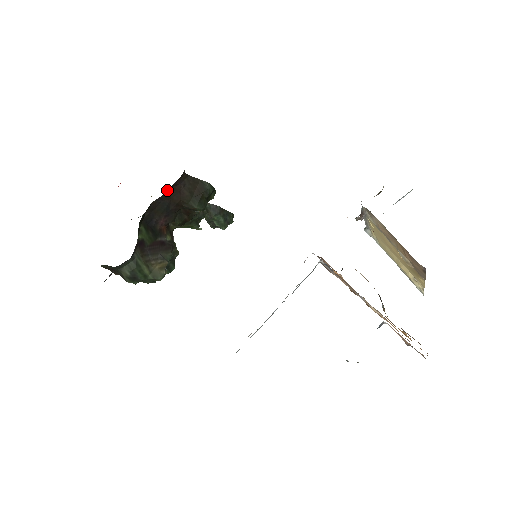
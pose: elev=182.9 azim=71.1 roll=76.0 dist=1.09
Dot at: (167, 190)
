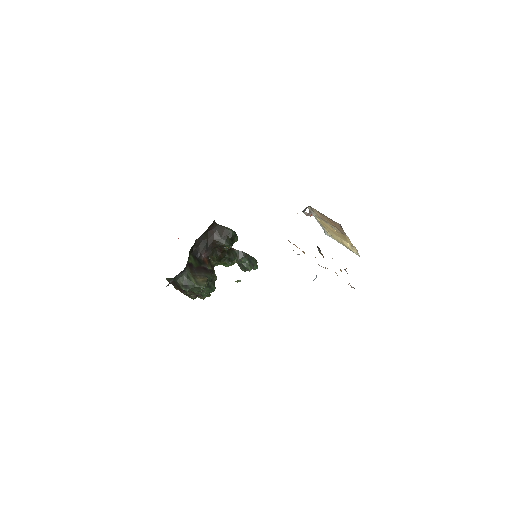
Dot at: (205, 232)
